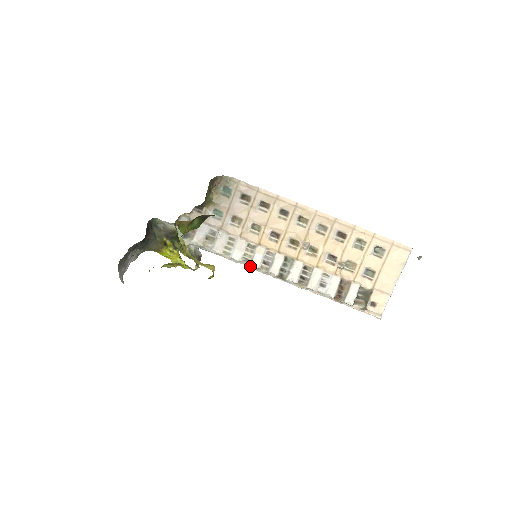
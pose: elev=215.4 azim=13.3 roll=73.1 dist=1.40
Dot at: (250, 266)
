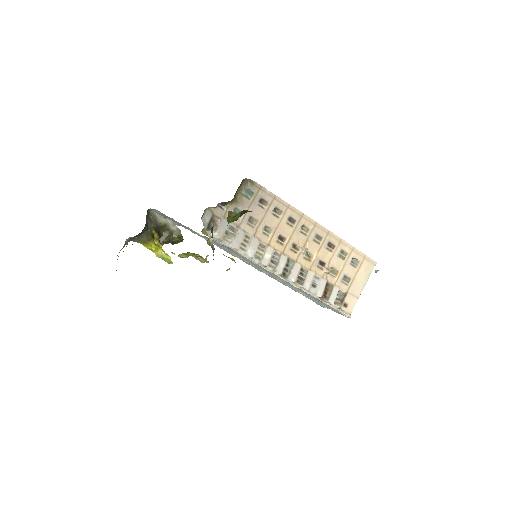
Dot at: (259, 263)
